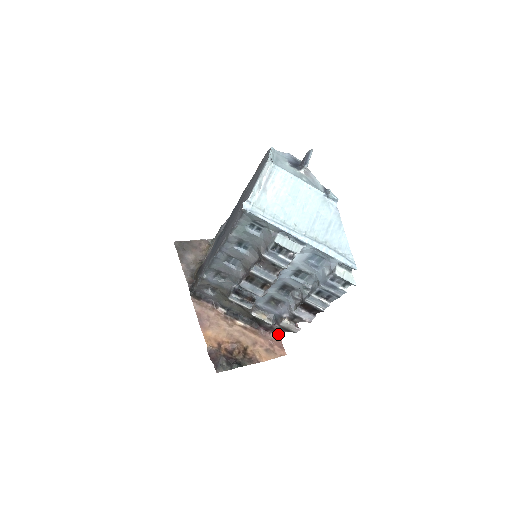
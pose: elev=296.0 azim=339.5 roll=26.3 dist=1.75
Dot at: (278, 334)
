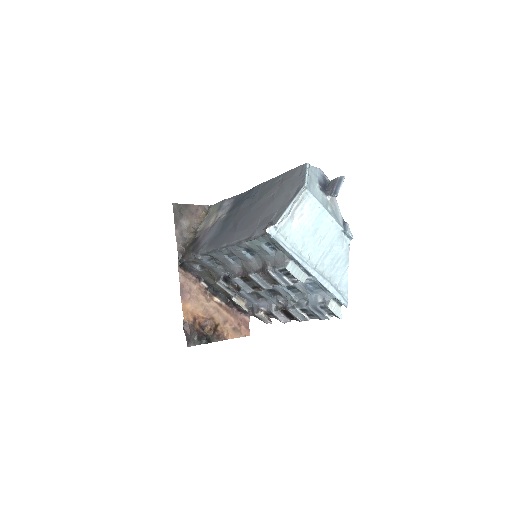
Dot at: (248, 315)
